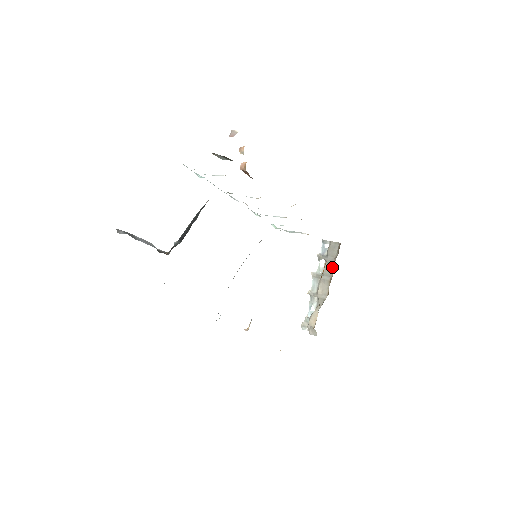
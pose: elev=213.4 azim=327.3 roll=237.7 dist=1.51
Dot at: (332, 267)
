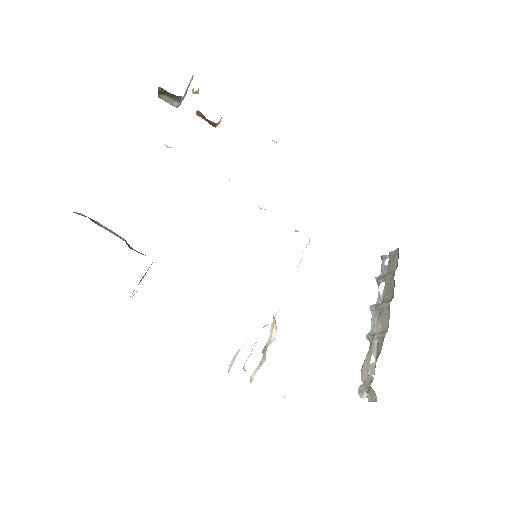
Dot at: (392, 286)
